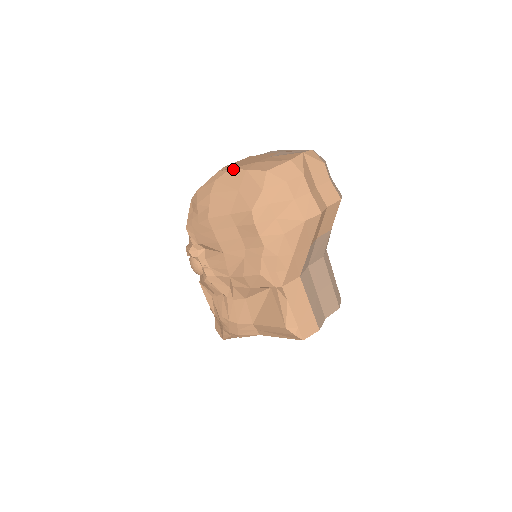
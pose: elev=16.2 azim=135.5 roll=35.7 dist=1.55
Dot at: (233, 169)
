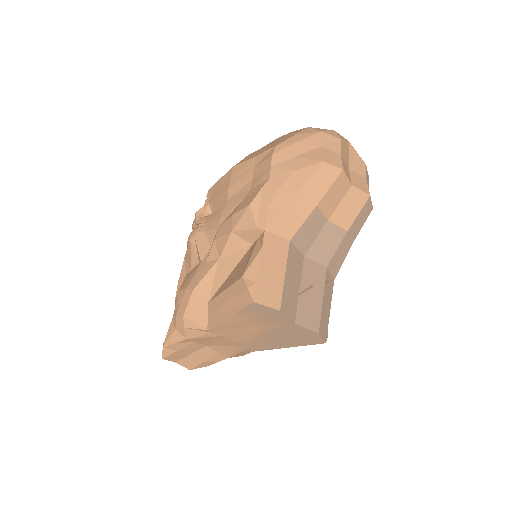
Dot at: (280, 137)
